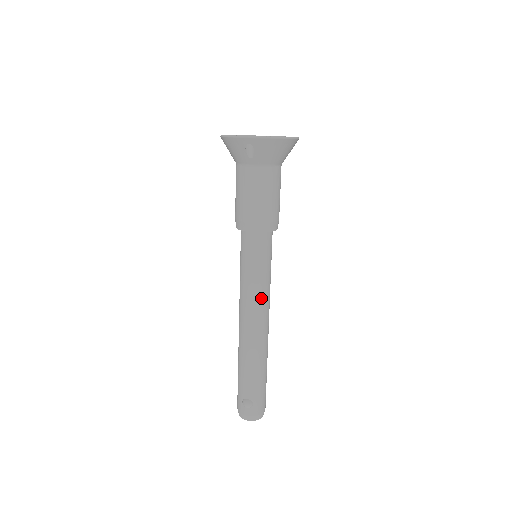
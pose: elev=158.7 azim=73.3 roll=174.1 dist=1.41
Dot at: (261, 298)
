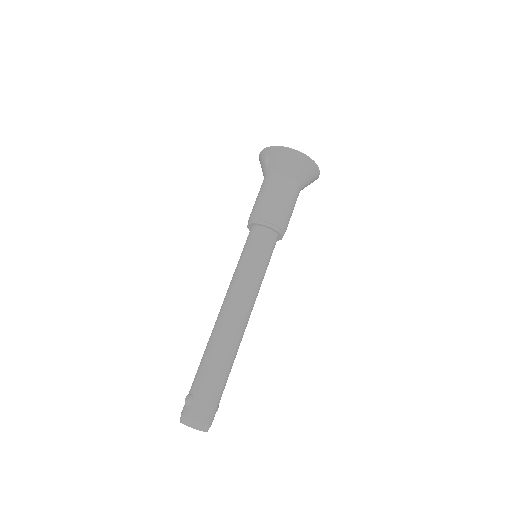
Dot at: (240, 286)
